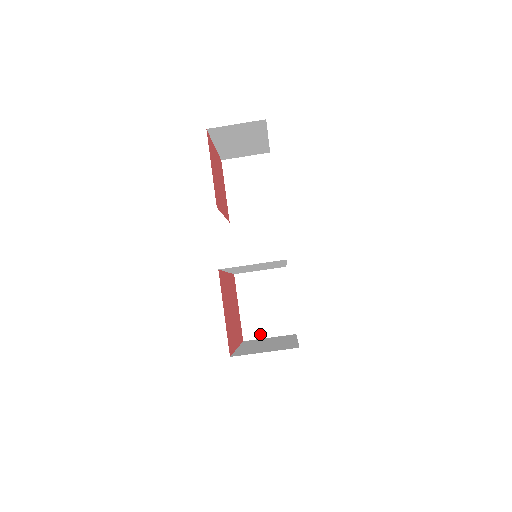
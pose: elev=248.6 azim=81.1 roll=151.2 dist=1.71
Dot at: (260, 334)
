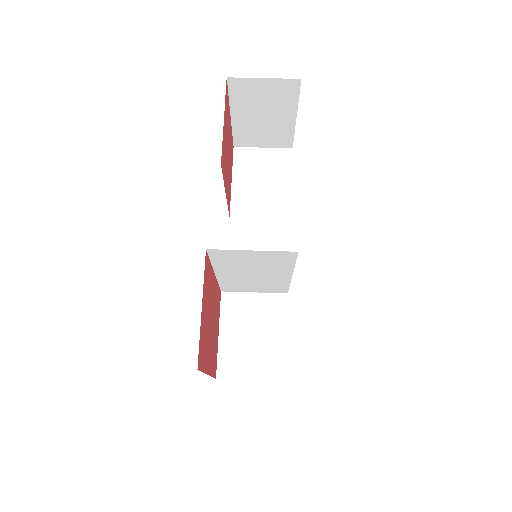
Dot at: (240, 373)
